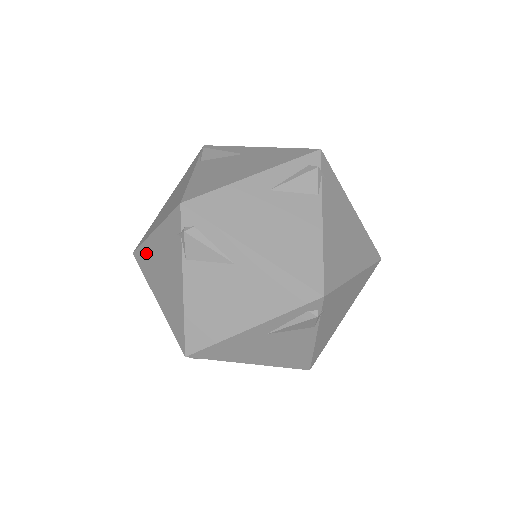
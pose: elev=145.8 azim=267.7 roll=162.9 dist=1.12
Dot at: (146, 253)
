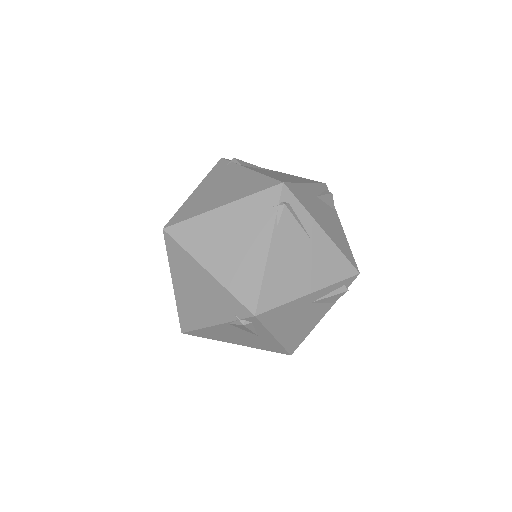
Dot at: (198, 226)
